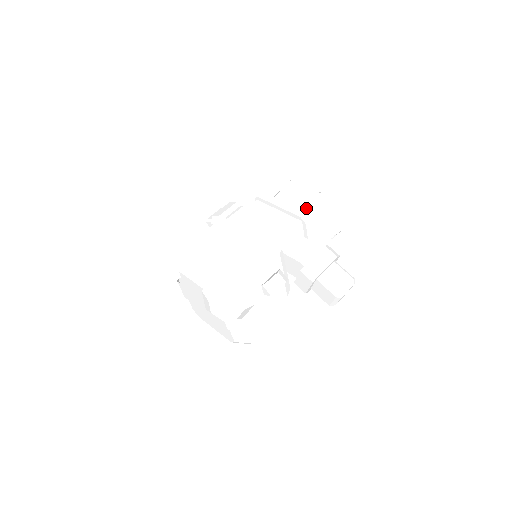
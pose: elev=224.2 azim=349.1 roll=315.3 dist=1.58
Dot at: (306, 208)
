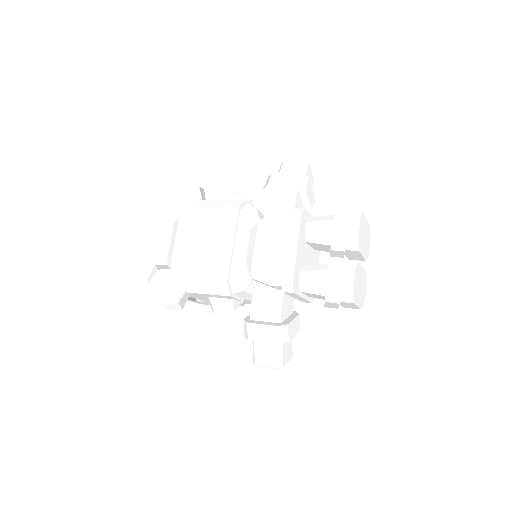
Dot at: (316, 270)
